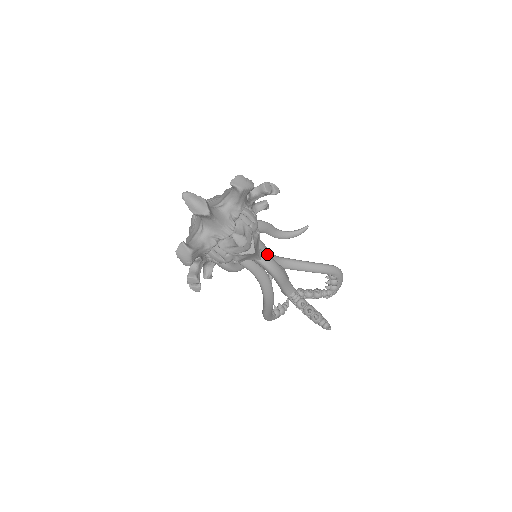
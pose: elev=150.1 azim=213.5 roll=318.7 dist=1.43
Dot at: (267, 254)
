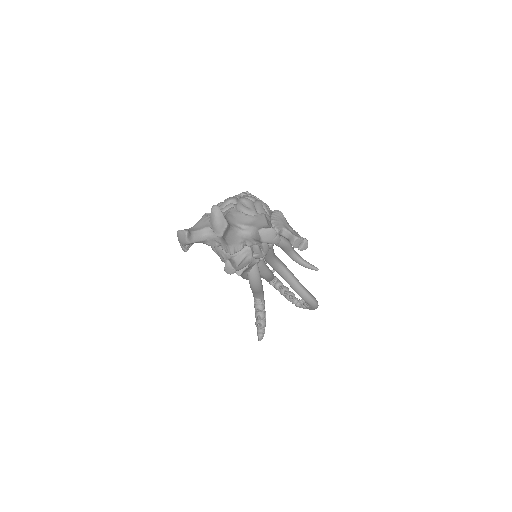
Dot at: (258, 270)
